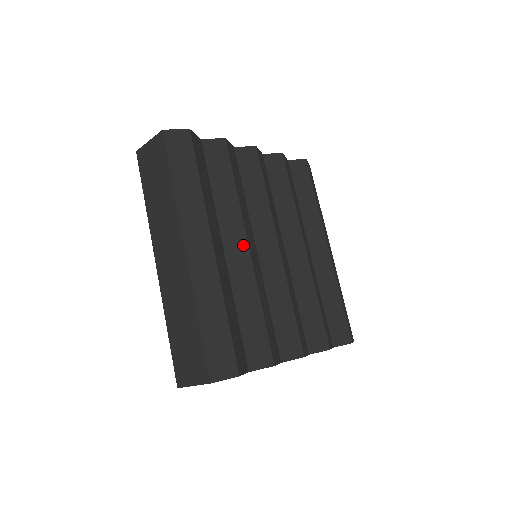
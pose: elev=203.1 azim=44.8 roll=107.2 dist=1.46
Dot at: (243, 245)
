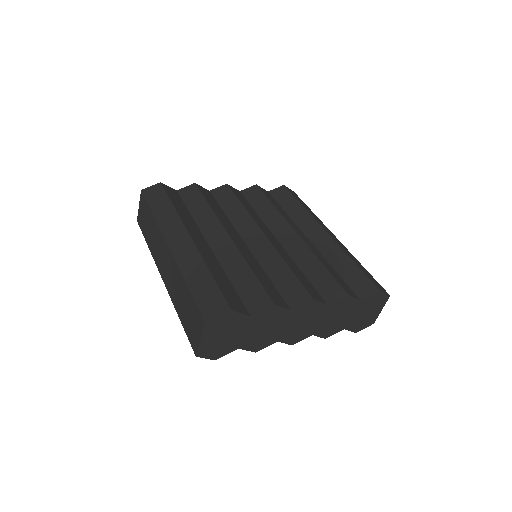
Dot at: (223, 235)
